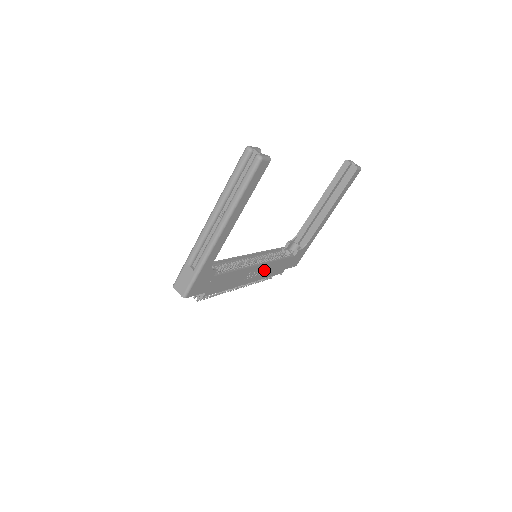
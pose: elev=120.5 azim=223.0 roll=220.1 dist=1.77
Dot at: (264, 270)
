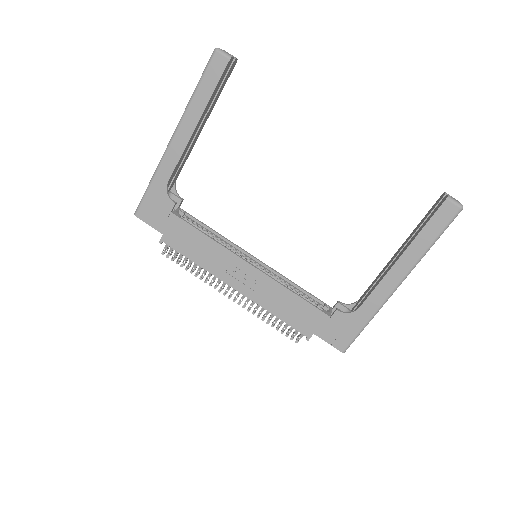
Dot at: (264, 288)
